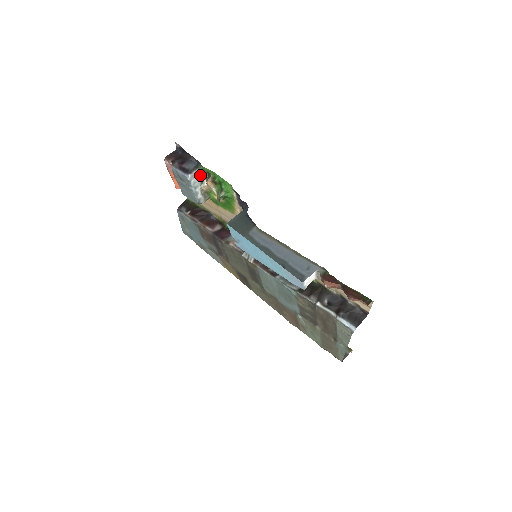
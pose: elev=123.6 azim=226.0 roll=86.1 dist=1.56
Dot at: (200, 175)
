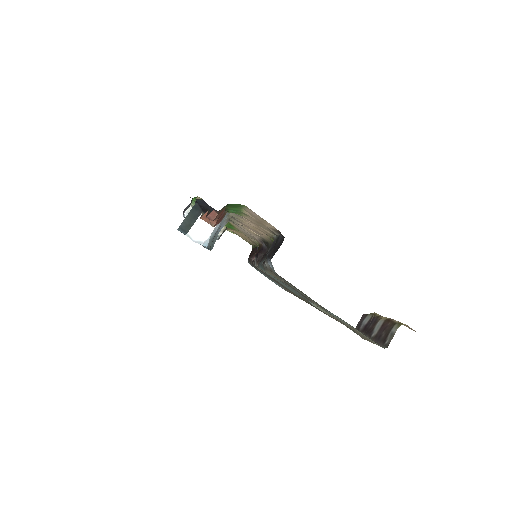
Dot at: occluded
